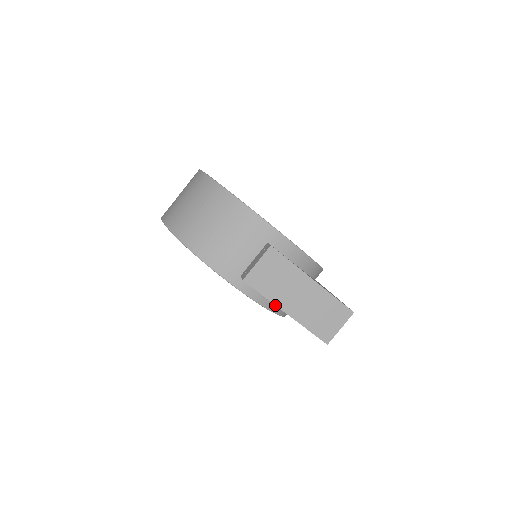
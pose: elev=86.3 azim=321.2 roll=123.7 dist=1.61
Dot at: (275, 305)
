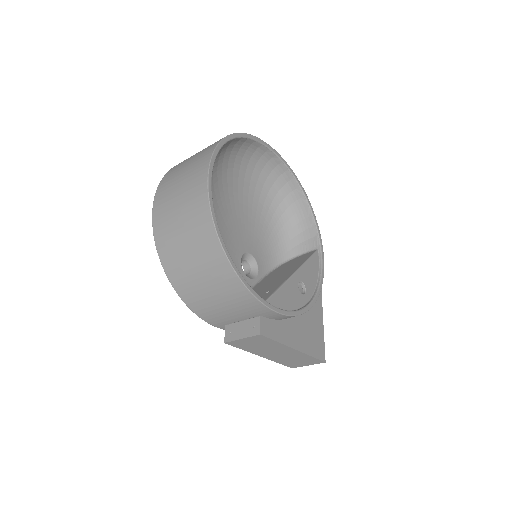
Dot at: occluded
